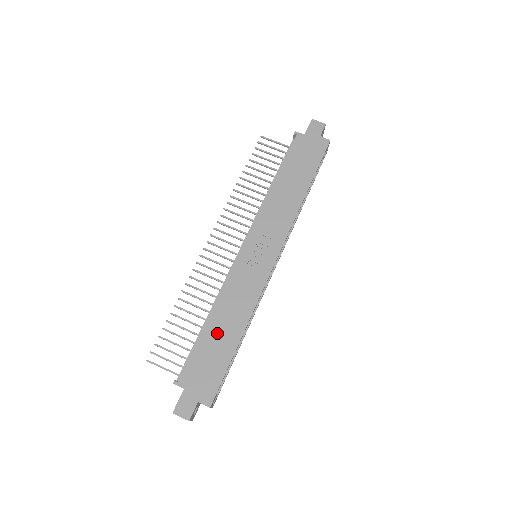
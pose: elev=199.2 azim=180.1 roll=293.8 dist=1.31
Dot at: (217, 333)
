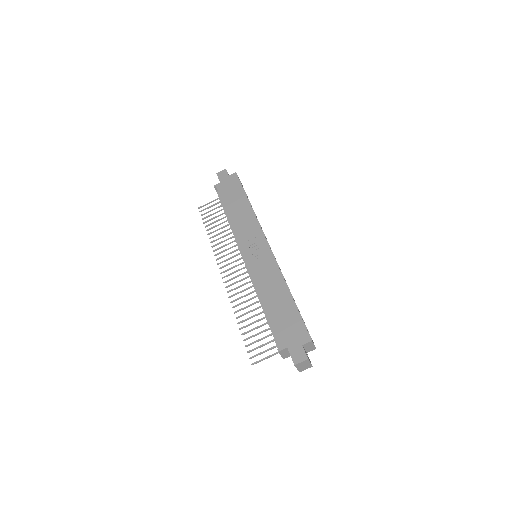
Dot at: (275, 305)
